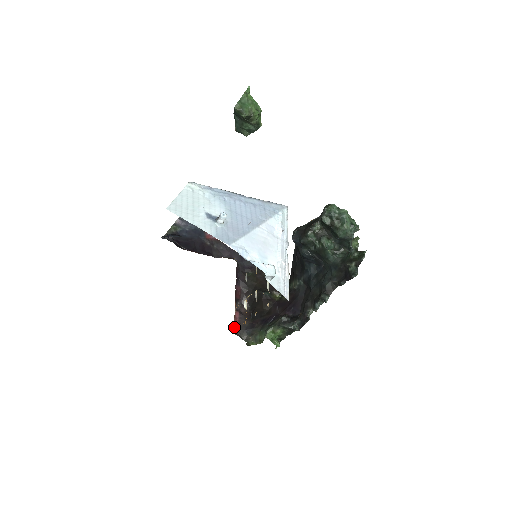
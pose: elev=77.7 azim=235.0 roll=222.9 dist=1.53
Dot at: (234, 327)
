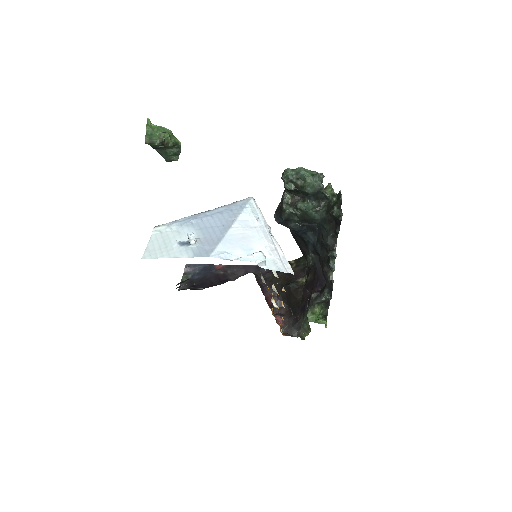
Dot at: occluded
